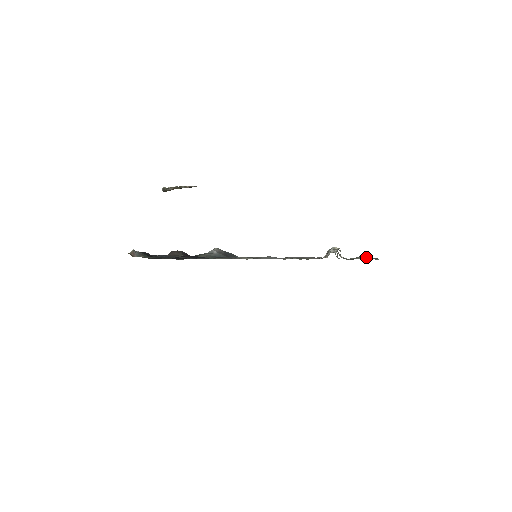
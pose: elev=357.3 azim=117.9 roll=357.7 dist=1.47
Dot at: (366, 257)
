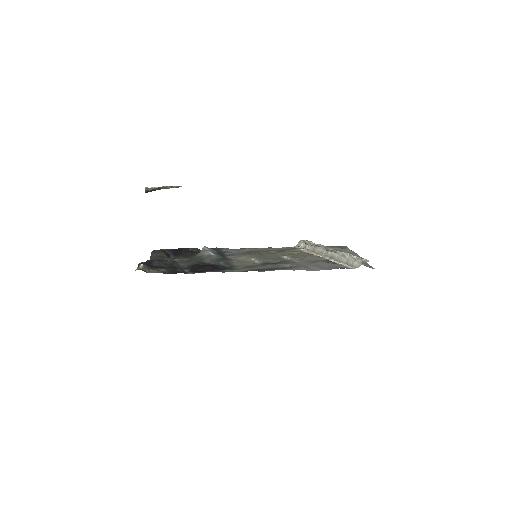
Dot at: (350, 252)
